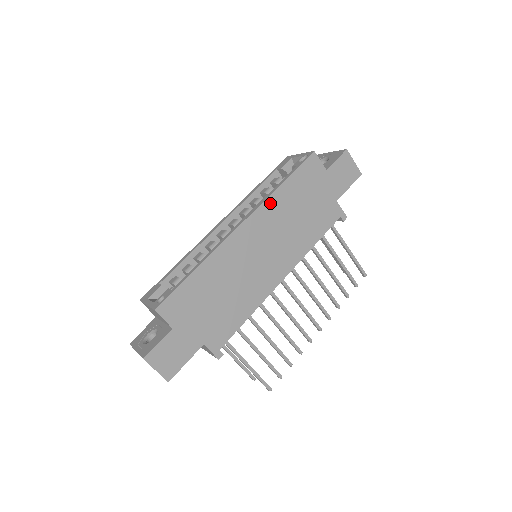
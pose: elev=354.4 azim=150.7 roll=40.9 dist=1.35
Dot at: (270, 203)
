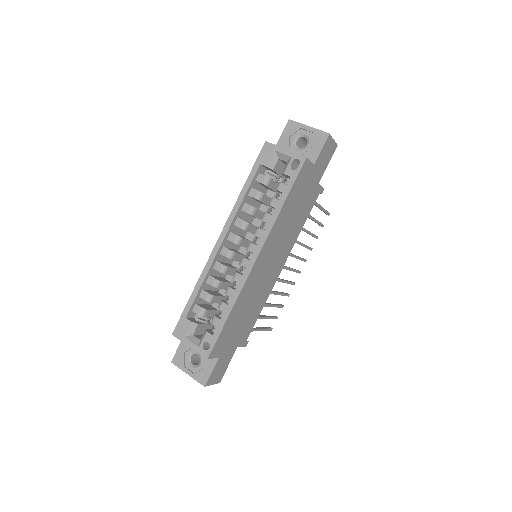
Dot at: (275, 227)
